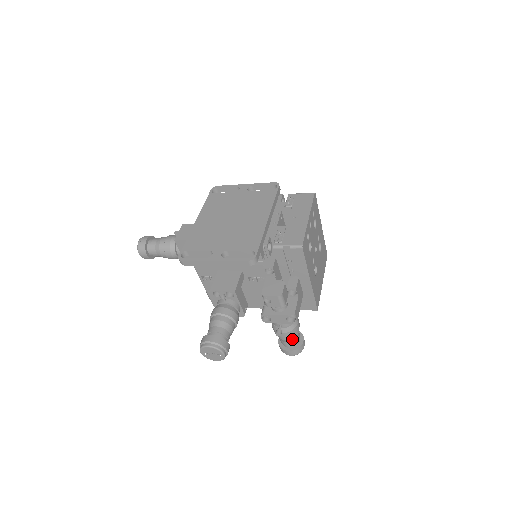
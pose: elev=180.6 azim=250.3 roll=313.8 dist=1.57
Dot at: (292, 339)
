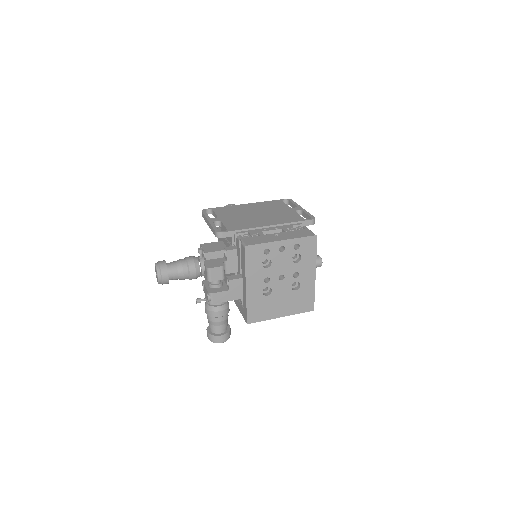
Dot at: (211, 321)
